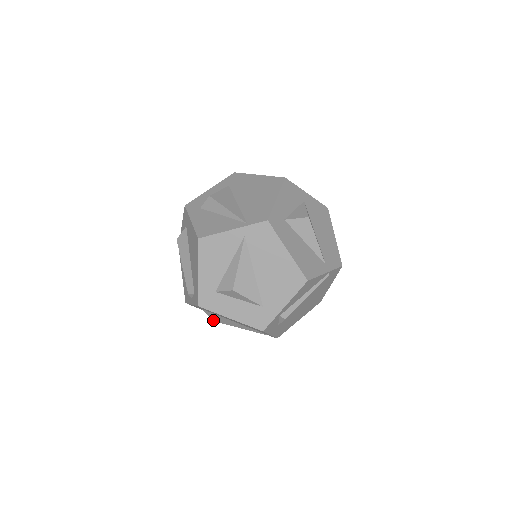
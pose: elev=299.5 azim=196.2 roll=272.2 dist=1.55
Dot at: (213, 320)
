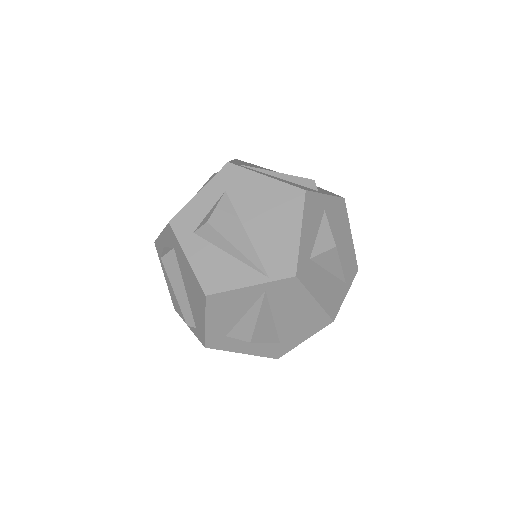
Dot at: occluded
